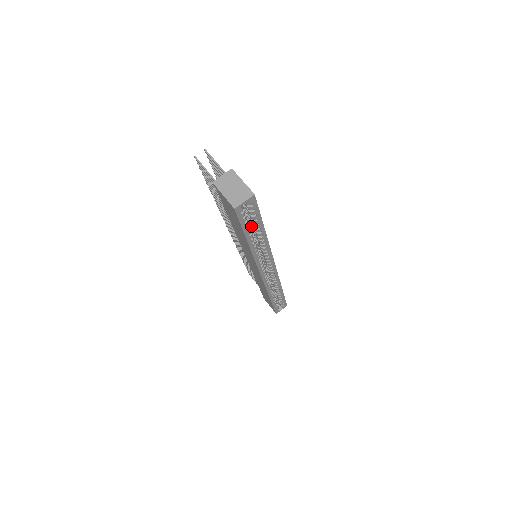
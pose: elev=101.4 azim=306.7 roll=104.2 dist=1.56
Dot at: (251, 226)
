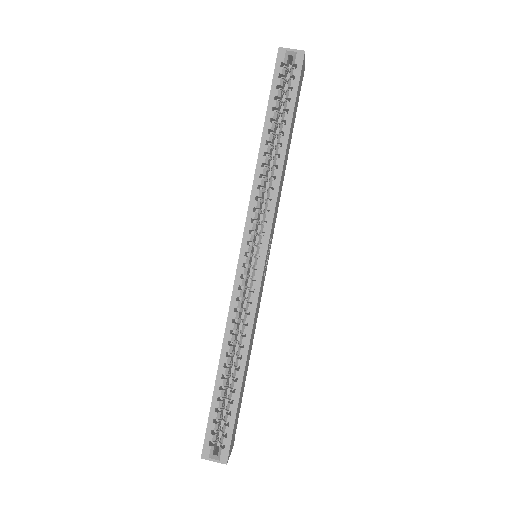
Dot at: (279, 126)
